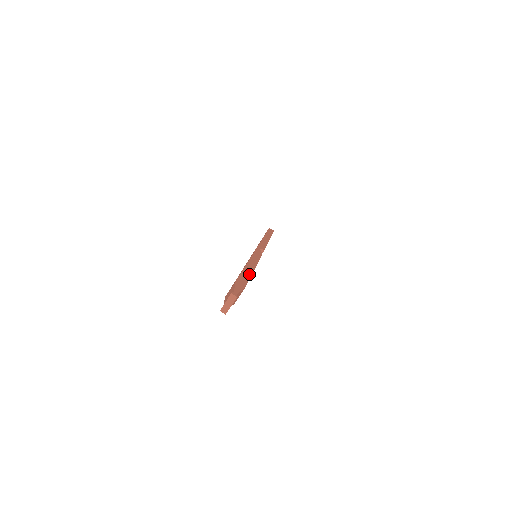
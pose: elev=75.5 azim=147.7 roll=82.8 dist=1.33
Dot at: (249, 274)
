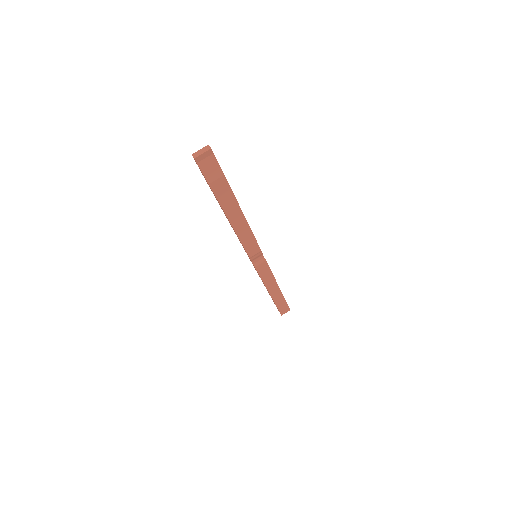
Dot at: (236, 199)
